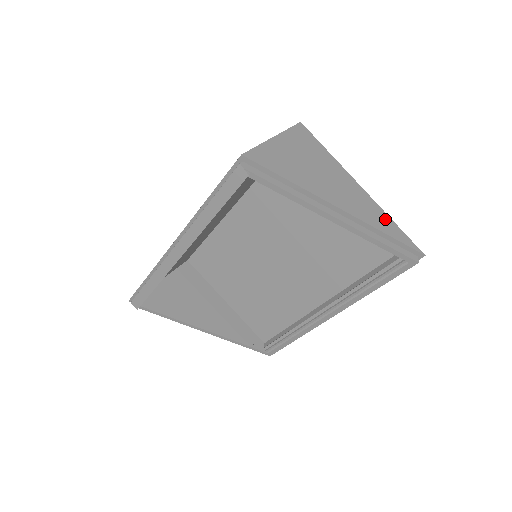
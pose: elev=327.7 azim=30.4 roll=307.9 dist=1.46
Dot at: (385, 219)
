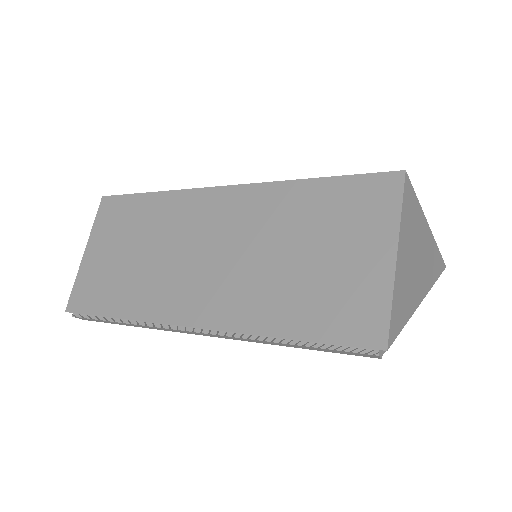
Dot at: (437, 256)
